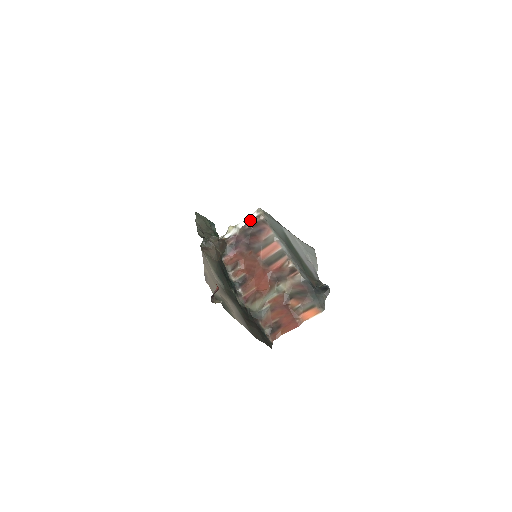
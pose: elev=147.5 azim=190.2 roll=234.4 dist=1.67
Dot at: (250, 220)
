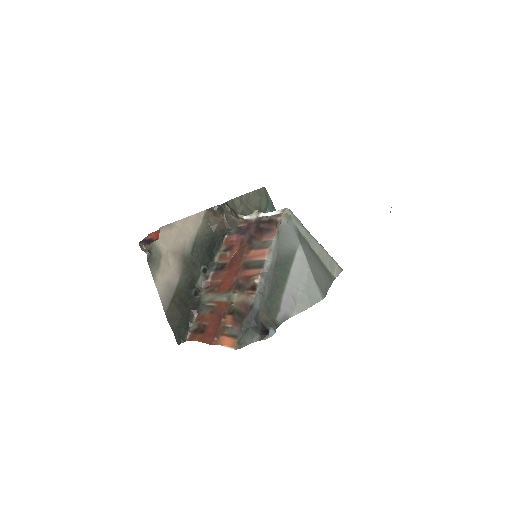
Dot at: (271, 215)
